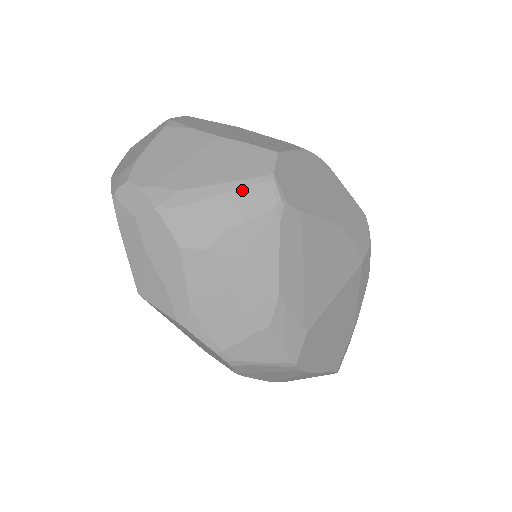
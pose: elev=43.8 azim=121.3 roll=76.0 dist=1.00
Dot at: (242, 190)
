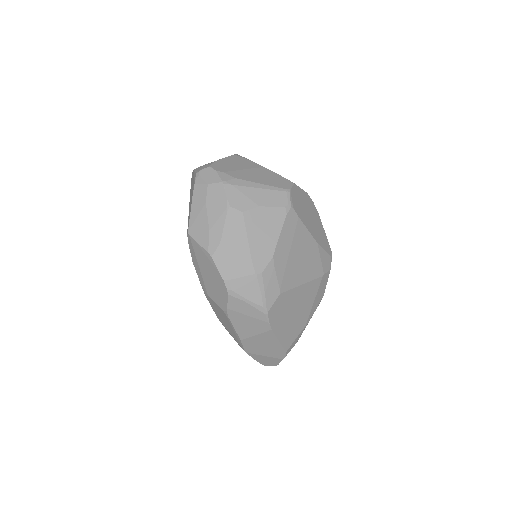
Dot at: (271, 191)
